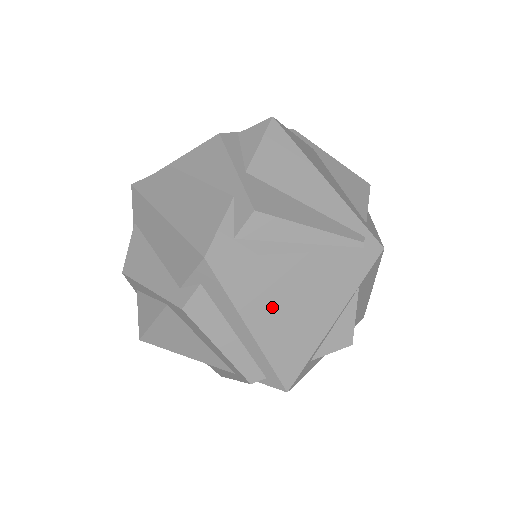
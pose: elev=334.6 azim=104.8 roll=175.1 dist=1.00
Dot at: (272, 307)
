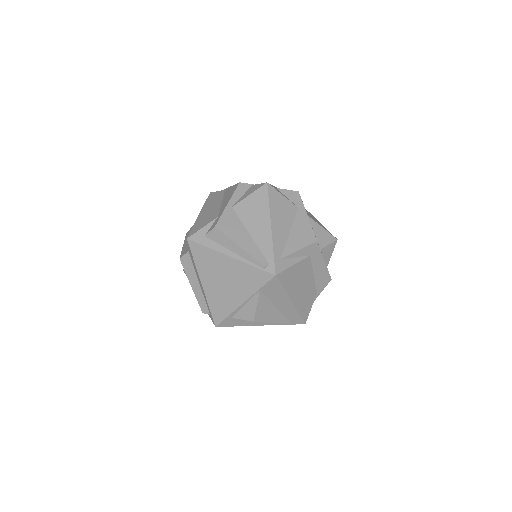
Dot at: (213, 277)
